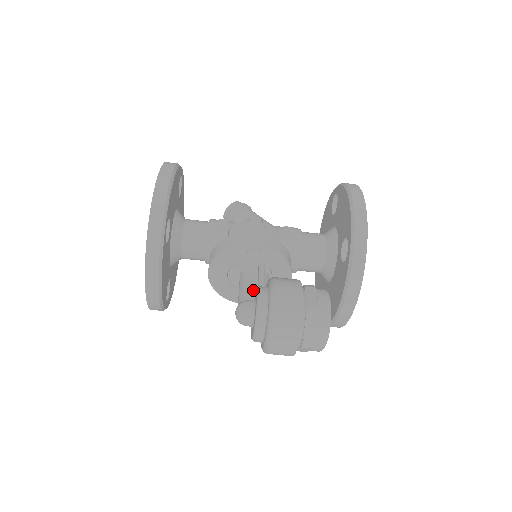
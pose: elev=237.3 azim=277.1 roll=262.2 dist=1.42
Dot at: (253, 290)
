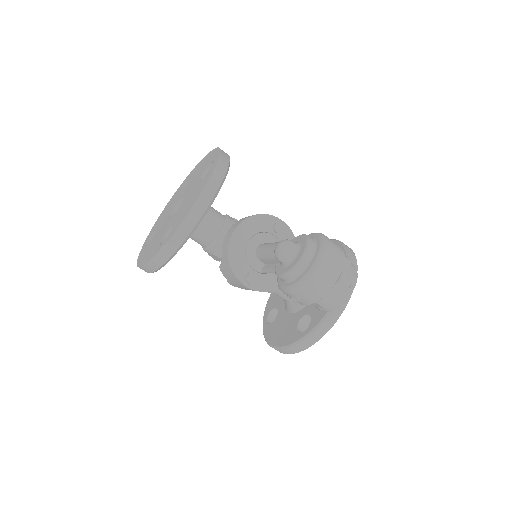
Dot at: occluded
